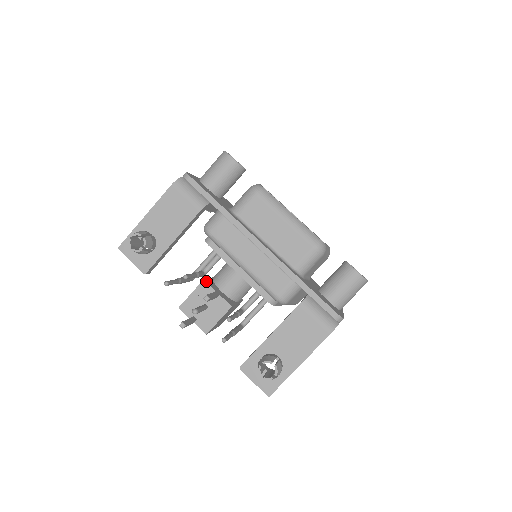
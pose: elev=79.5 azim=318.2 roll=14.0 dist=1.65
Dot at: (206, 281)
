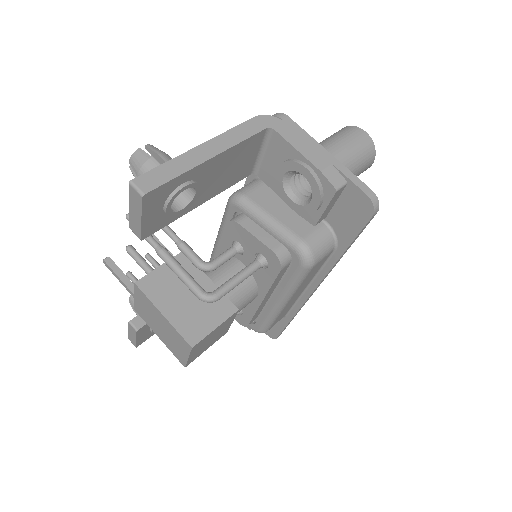
Dot at: occluded
